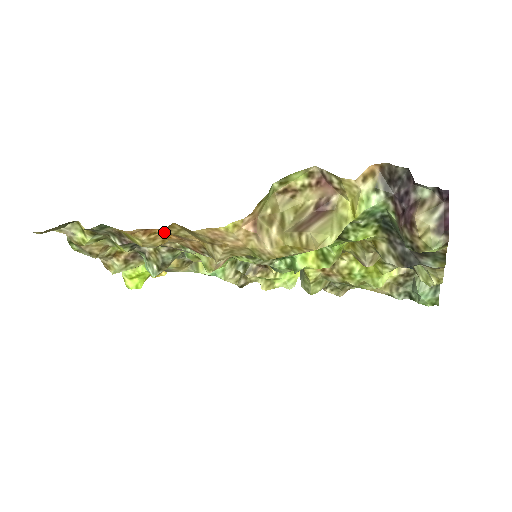
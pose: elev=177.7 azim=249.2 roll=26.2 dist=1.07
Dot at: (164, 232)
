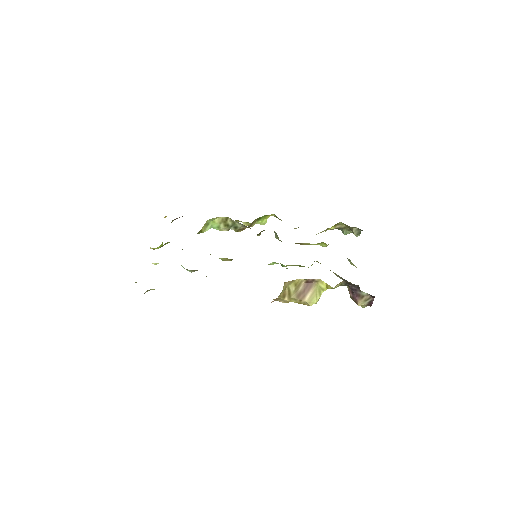
Dot at: occluded
